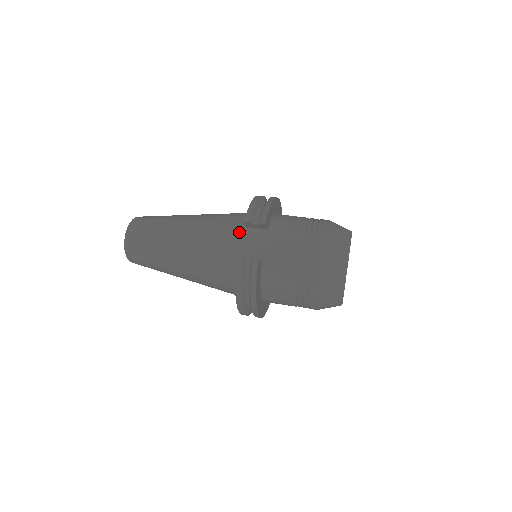
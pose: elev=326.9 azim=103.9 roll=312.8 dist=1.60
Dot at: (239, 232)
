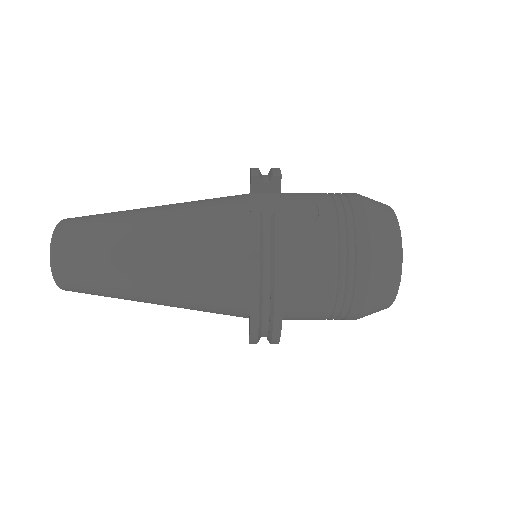
Dot at: (240, 201)
